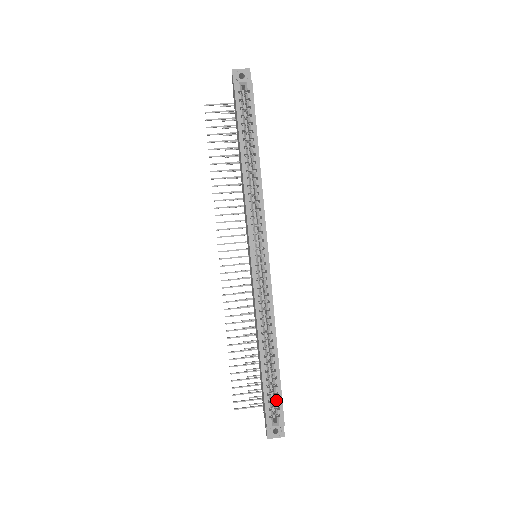
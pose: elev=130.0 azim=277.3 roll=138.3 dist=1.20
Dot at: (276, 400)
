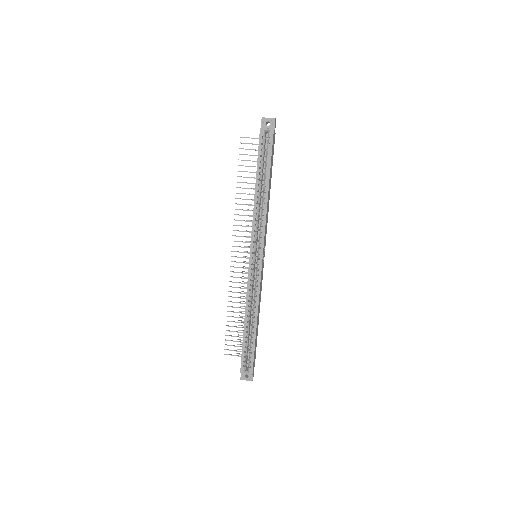
Dot at: (250, 357)
